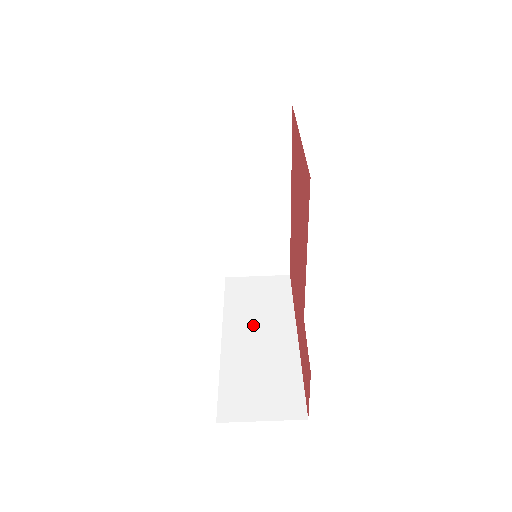
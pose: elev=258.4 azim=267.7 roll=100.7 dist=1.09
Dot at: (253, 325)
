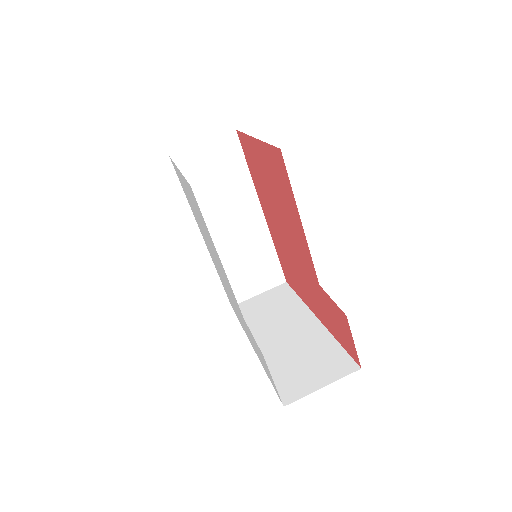
Dot at: (275, 328)
